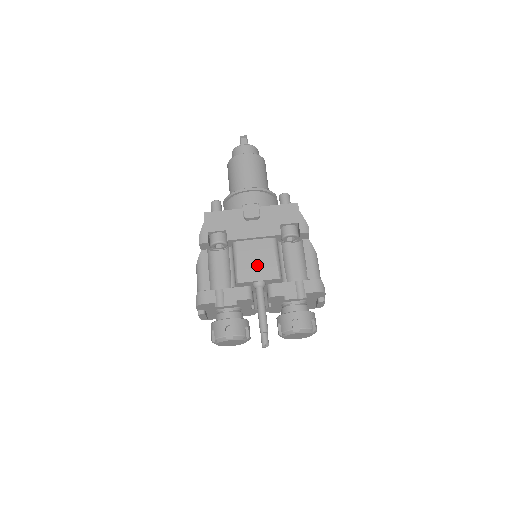
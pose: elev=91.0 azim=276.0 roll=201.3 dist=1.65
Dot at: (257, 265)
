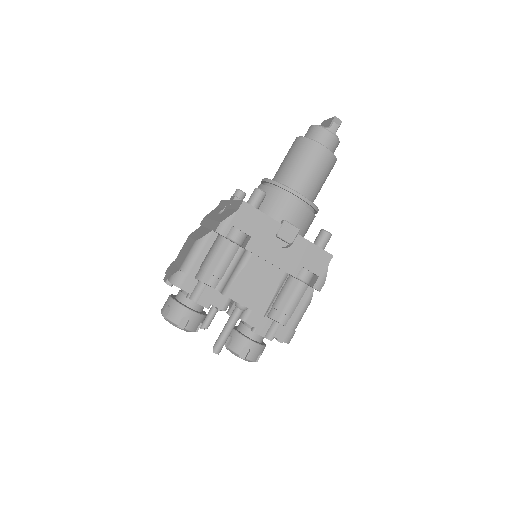
Dot at: (254, 290)
